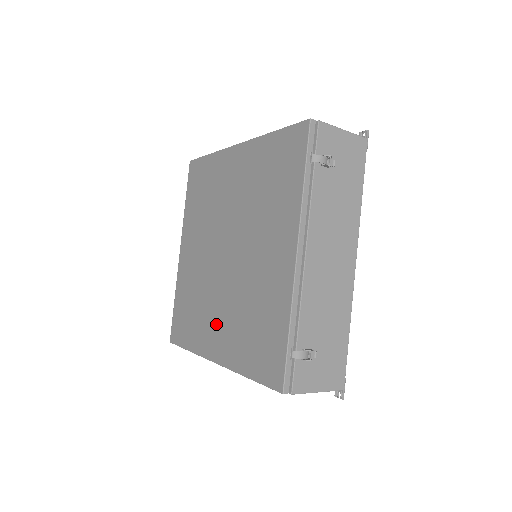
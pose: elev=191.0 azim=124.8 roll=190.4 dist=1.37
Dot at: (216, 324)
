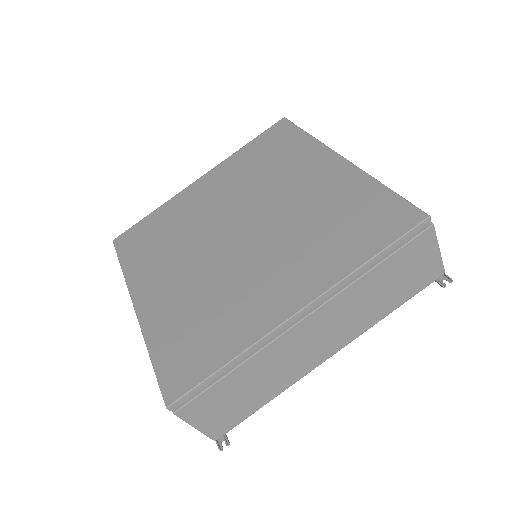
Dot at: (270, 282)
